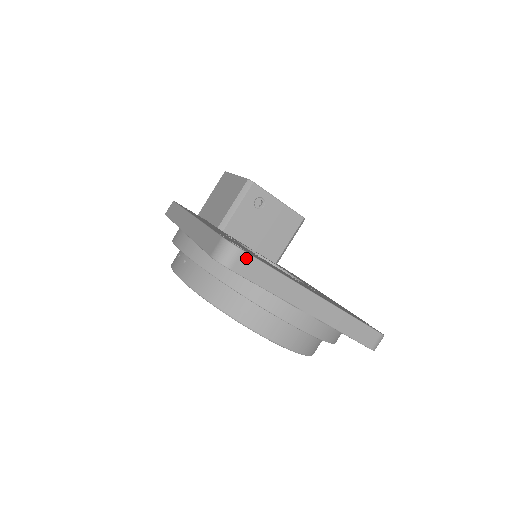
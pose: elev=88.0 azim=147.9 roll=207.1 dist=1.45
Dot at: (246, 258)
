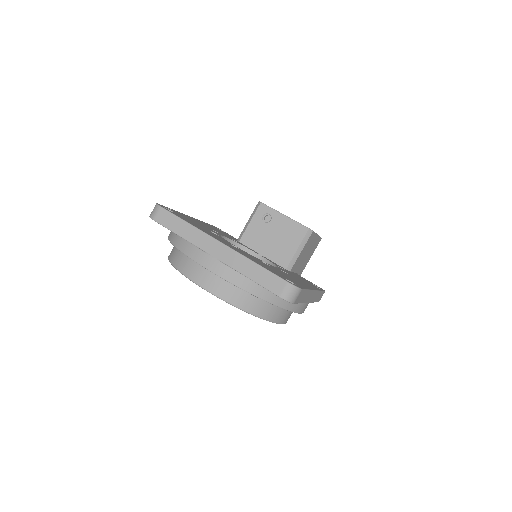
Dot at: (164, 212)
